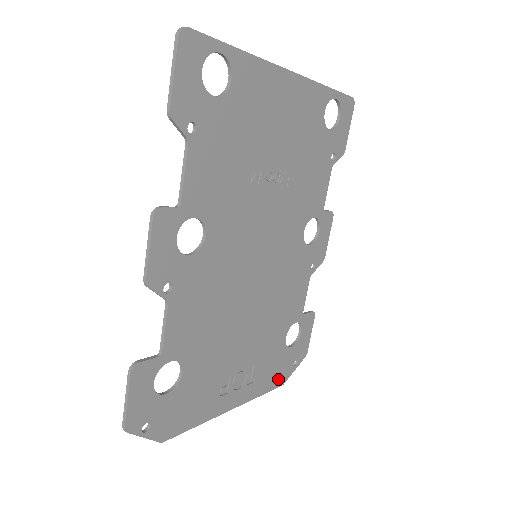
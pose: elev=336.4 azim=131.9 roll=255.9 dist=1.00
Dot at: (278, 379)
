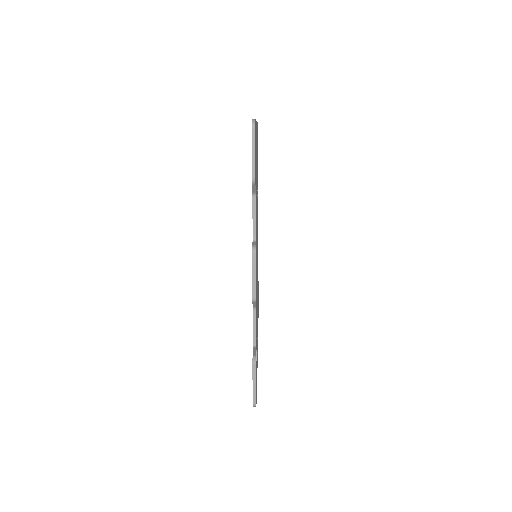
Dot at: occluded
